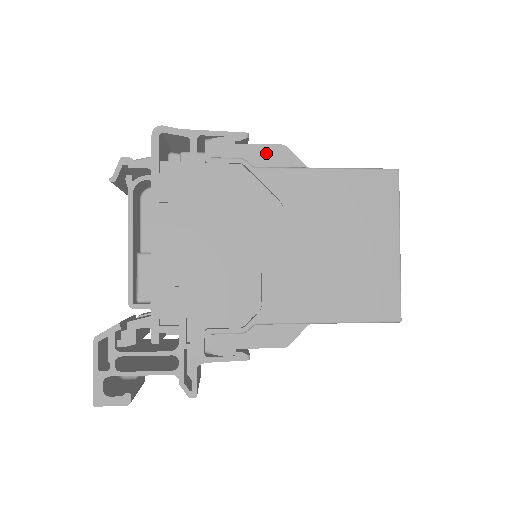
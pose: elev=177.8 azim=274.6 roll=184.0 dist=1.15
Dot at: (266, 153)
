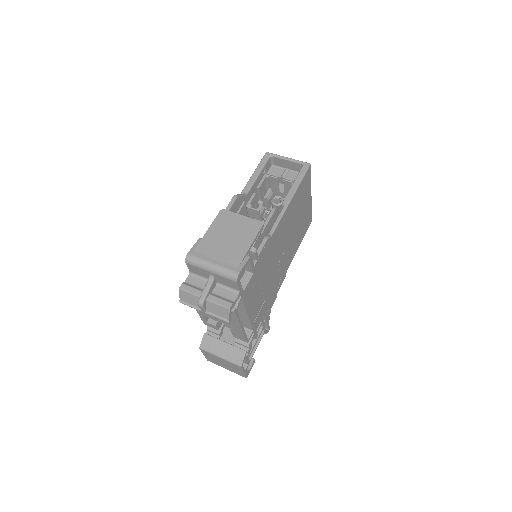
Dot at: (271, 222)
